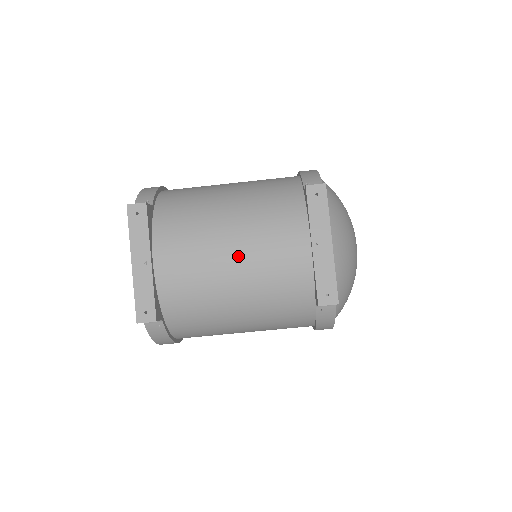
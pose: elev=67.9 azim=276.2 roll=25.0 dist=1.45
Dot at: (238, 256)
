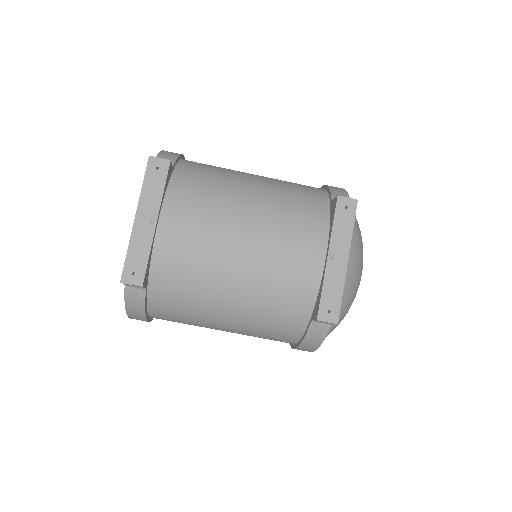
Dot at: (249, 245)
